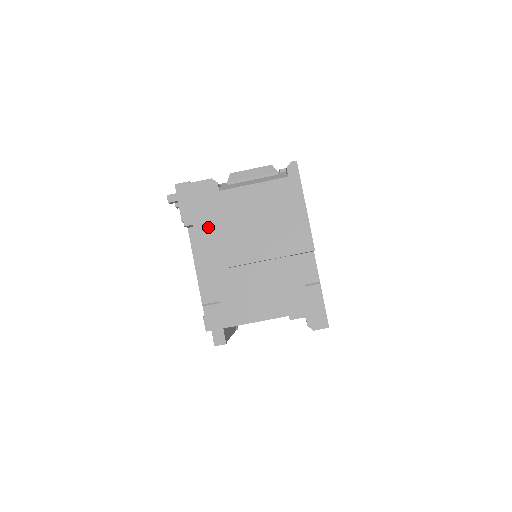
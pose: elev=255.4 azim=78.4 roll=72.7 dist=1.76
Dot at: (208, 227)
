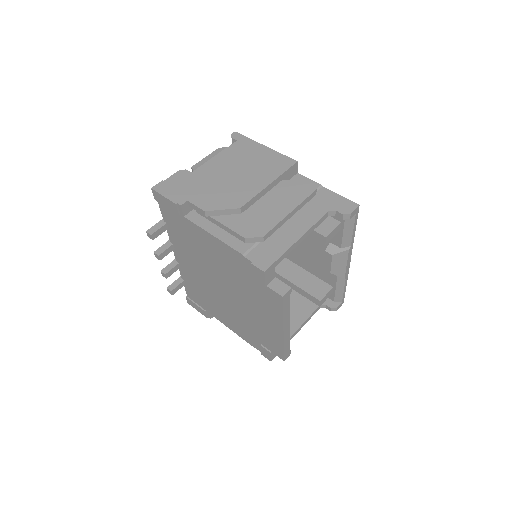
Dot at: (202, 195)
